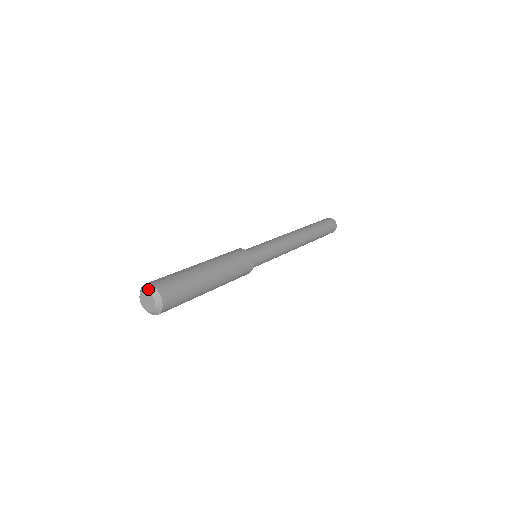
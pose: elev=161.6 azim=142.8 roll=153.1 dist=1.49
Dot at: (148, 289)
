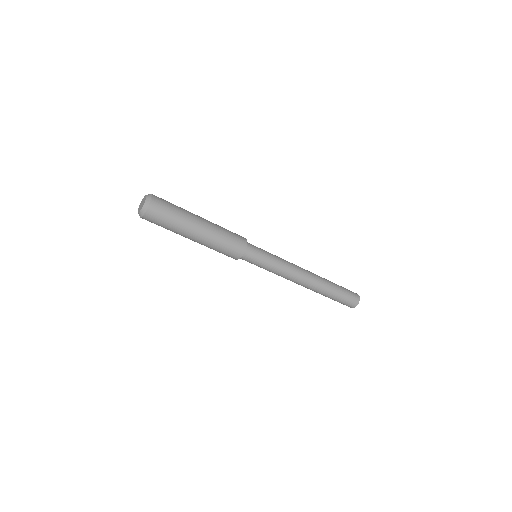
Dot at: occluded
